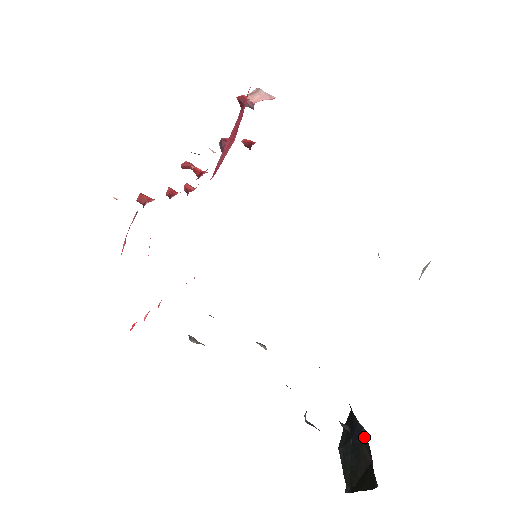
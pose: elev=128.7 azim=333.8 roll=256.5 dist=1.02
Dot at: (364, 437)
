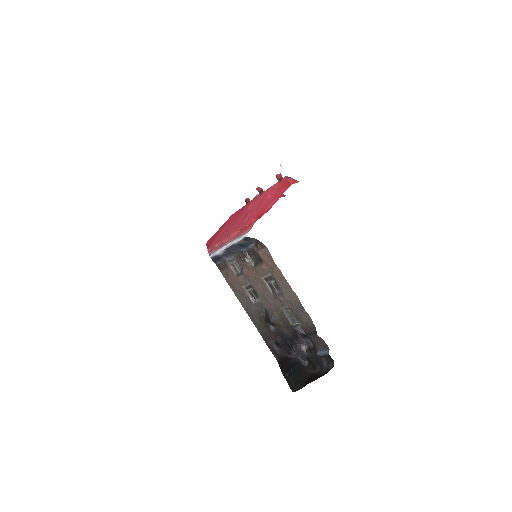
Dot at: (304, 365)
